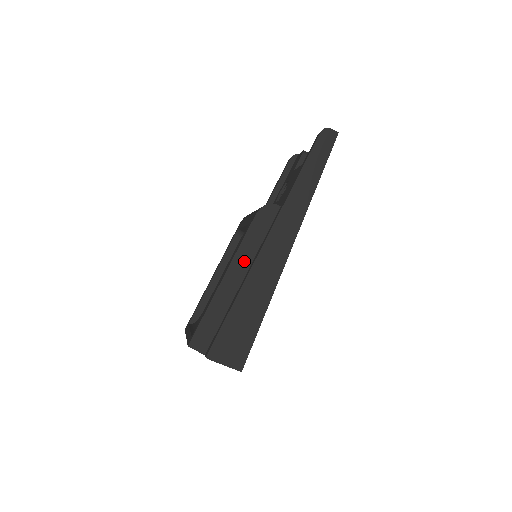
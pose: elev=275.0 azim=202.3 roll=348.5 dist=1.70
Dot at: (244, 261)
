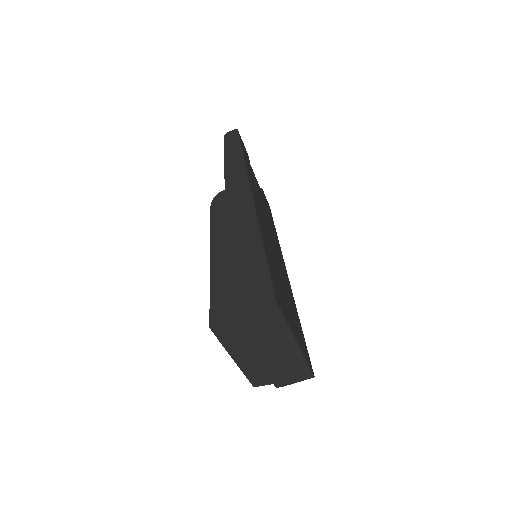
Dot at: (221, 236)
